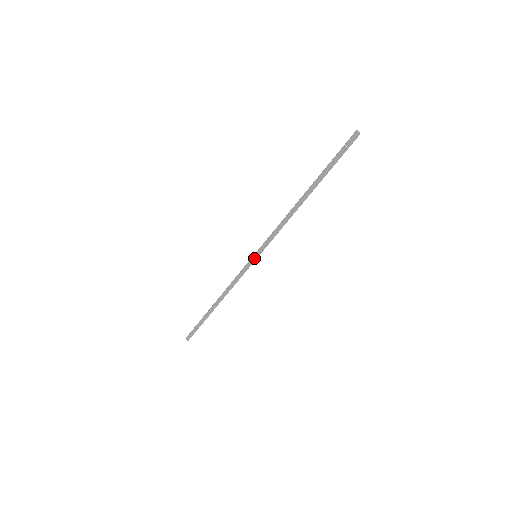
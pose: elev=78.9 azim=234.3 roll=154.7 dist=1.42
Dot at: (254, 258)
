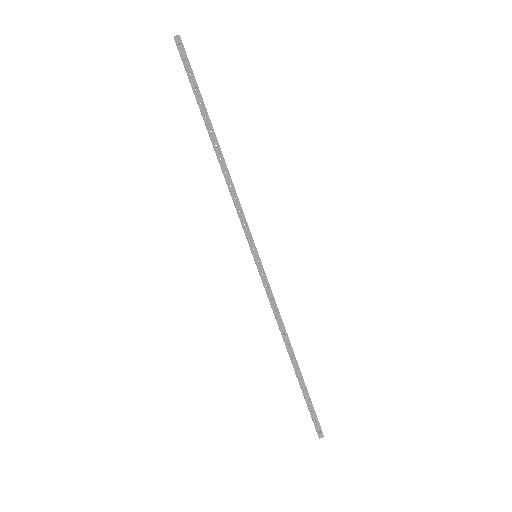
Dot at: (257, 260)
